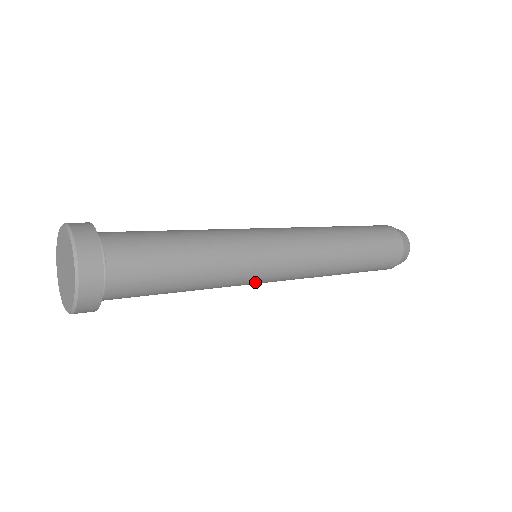
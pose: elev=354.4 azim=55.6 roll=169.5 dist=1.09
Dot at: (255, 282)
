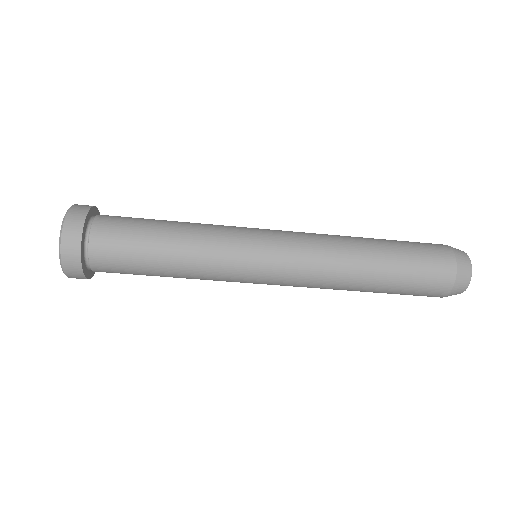
Dot at: (248, 252)
